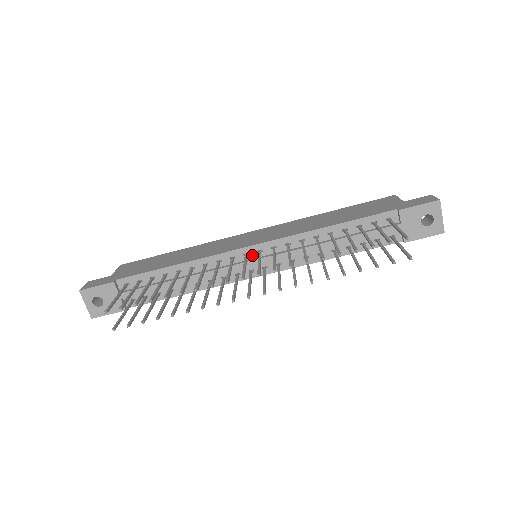
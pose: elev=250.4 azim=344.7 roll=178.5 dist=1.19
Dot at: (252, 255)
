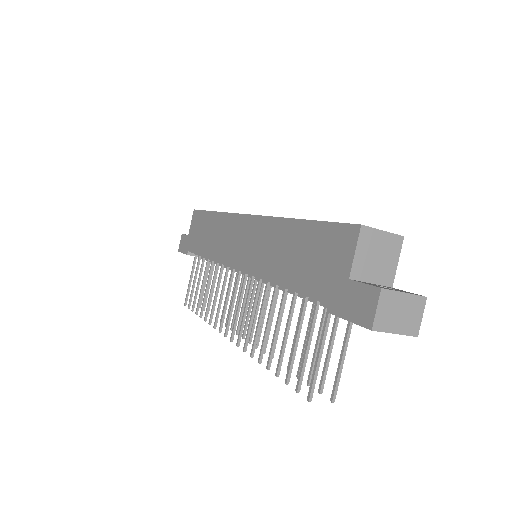
Dot at: occluded
